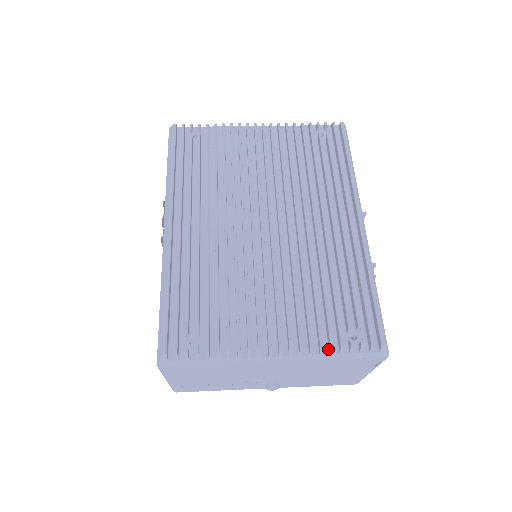
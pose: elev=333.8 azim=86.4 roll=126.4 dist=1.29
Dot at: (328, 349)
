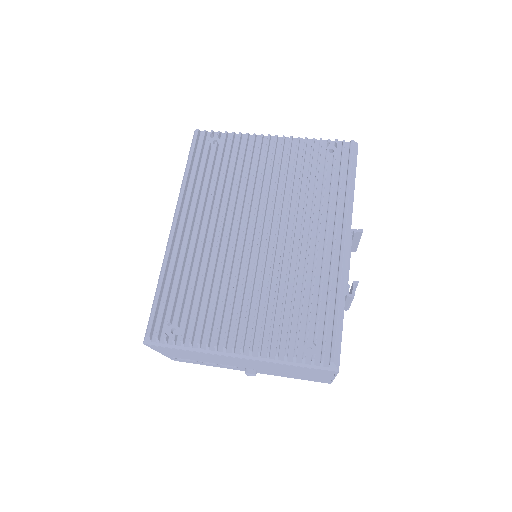
Dot at: (284, 356)
